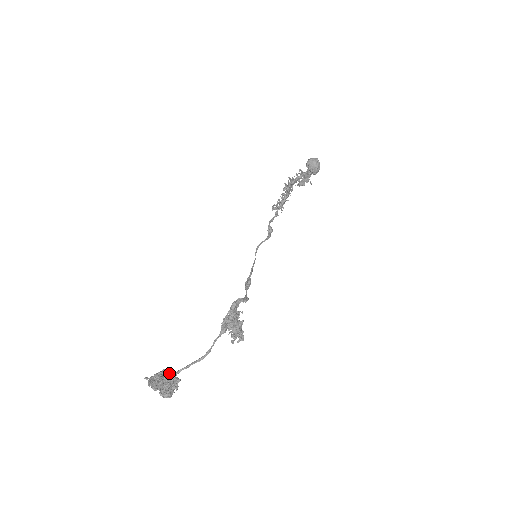
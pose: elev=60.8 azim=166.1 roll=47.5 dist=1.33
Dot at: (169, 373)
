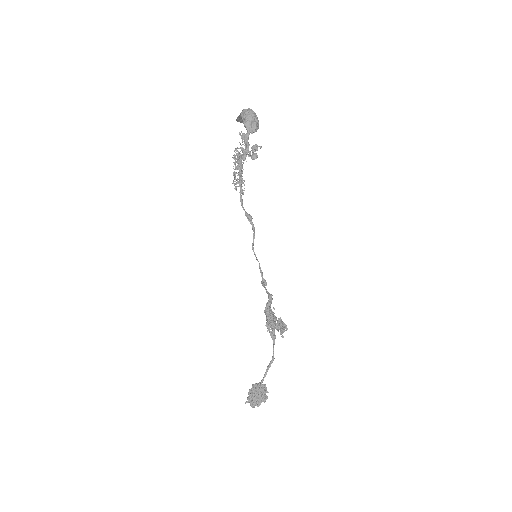
Dot at: (258, 390)
